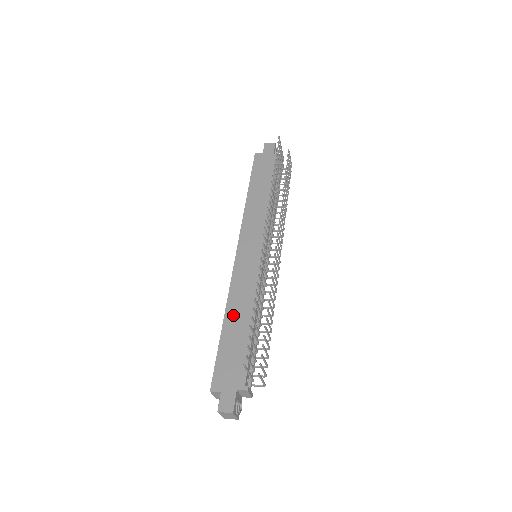
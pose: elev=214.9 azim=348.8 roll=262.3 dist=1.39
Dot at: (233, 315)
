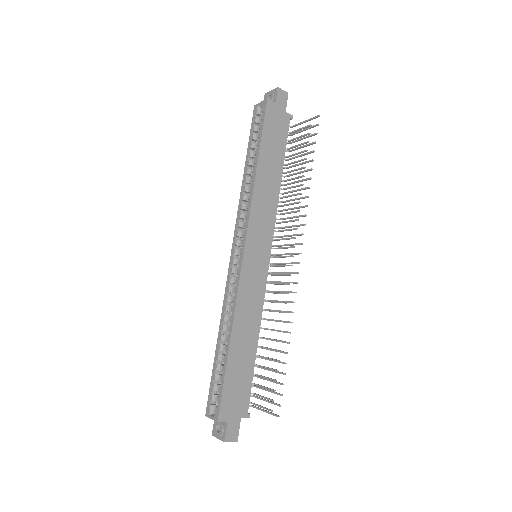
Dot at: (240, 335)
